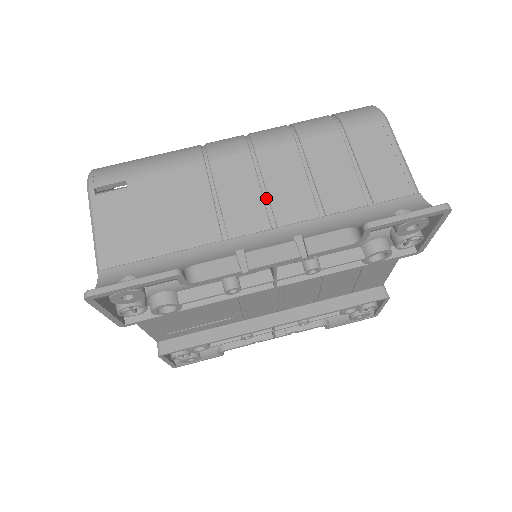
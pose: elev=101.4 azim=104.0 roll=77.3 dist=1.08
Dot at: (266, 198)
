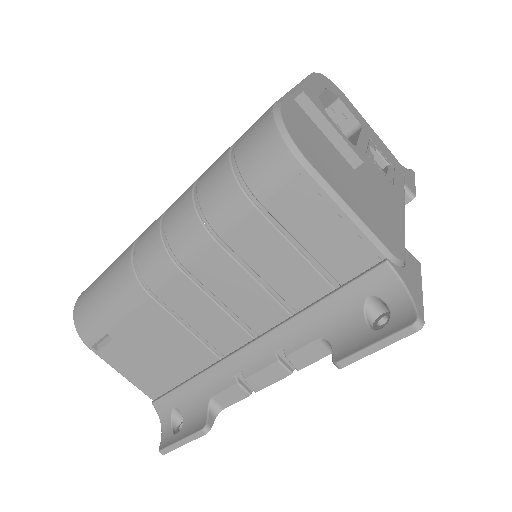
Dot at: (229, 311)
